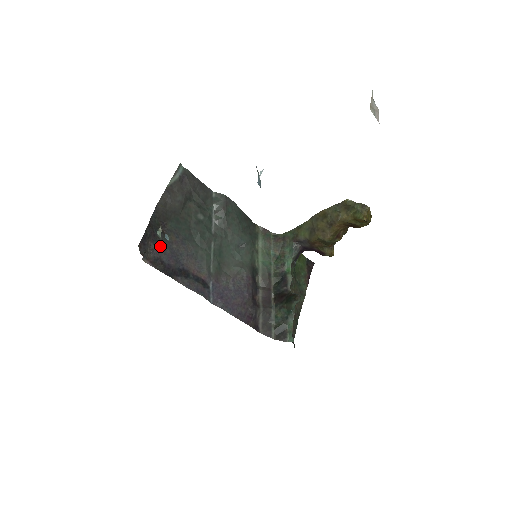
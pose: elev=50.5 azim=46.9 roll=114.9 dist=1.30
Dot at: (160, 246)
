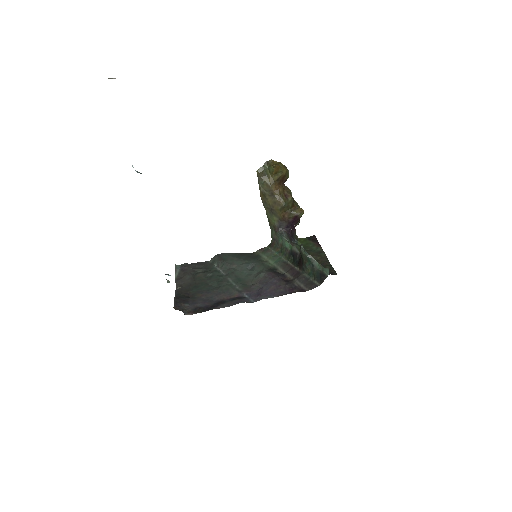
Dot at: (192, 303)
